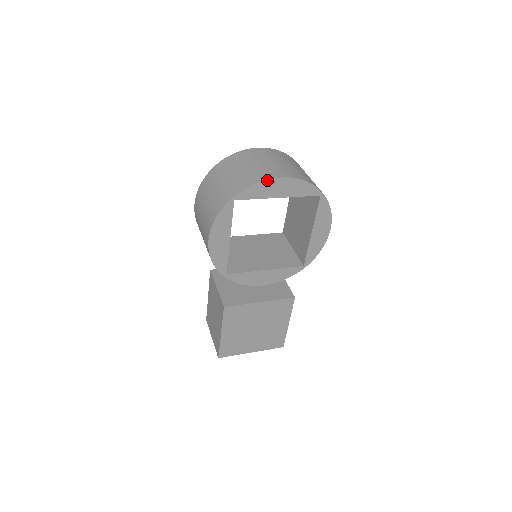
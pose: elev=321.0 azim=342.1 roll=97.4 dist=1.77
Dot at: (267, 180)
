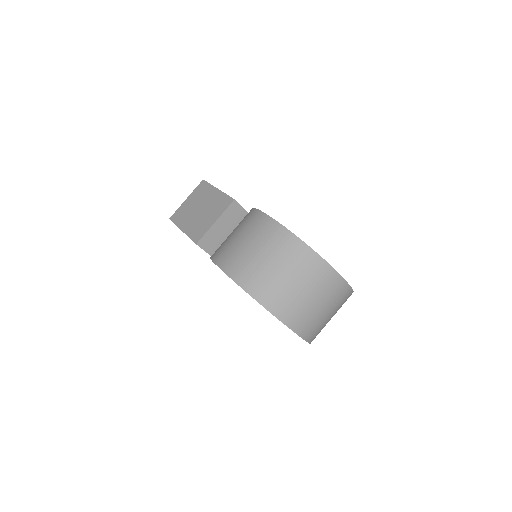
Dot at: (287, 326)
